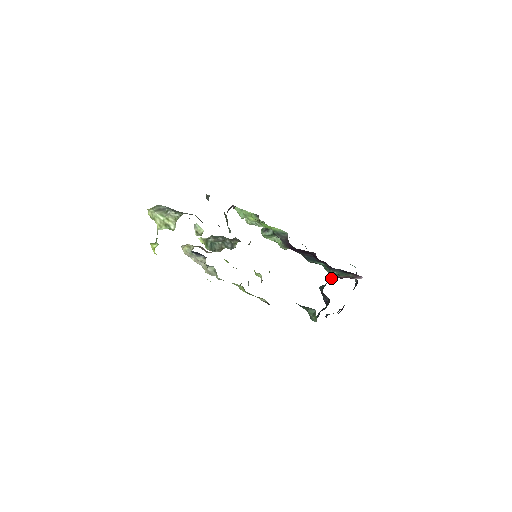
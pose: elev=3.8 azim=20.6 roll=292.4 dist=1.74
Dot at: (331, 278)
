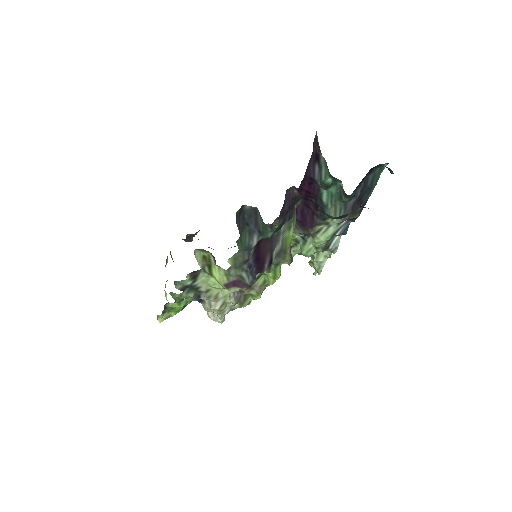
Dot at: occluded
